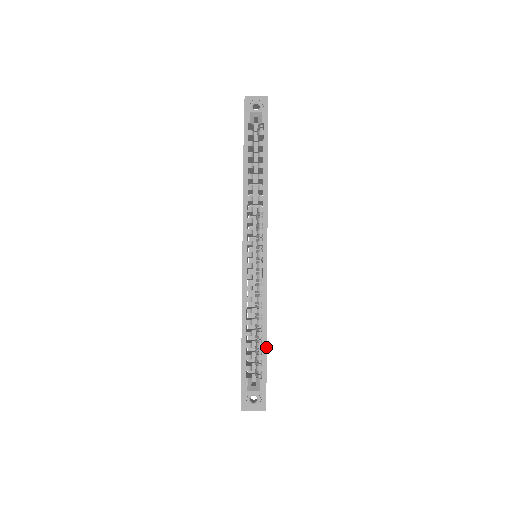
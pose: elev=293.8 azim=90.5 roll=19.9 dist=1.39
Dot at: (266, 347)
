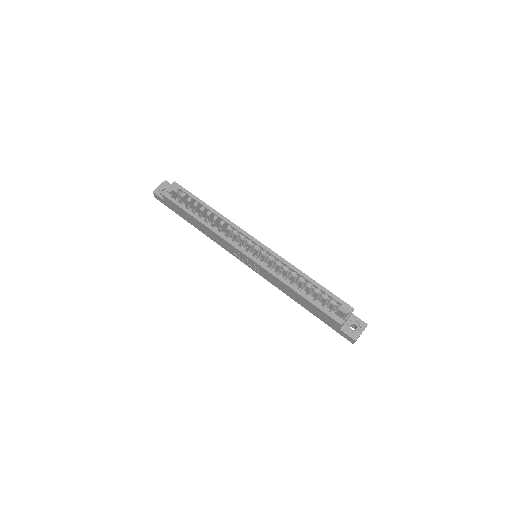
Dot at: (322, 286)
